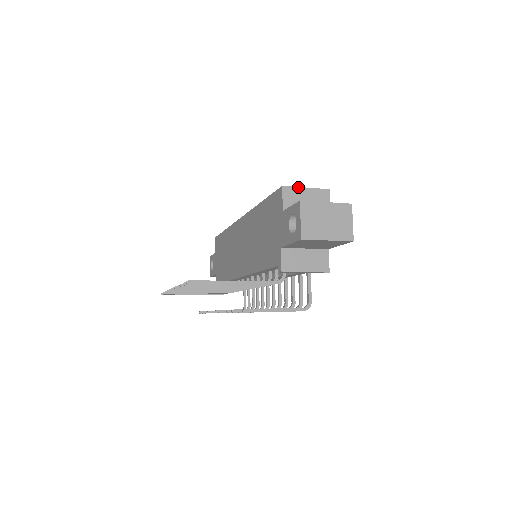
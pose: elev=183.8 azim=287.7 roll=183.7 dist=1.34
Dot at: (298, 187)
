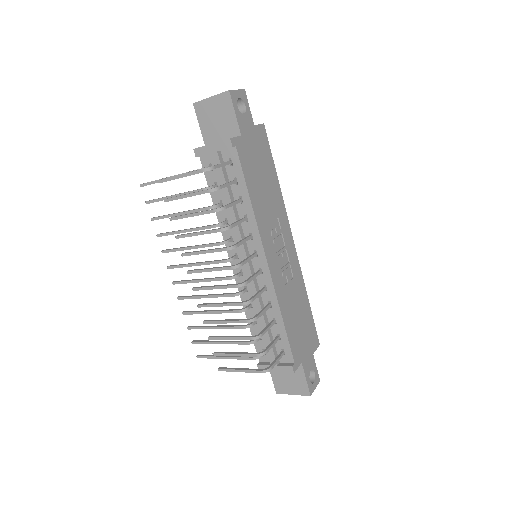
Dot at: occluded
